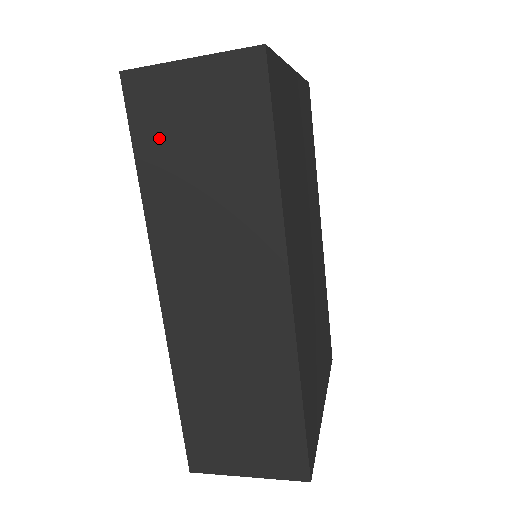
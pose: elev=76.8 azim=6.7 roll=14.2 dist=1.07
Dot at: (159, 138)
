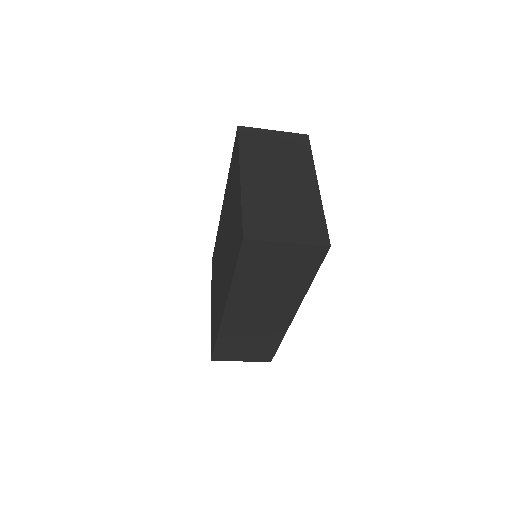
Dot at: (254, 265)
